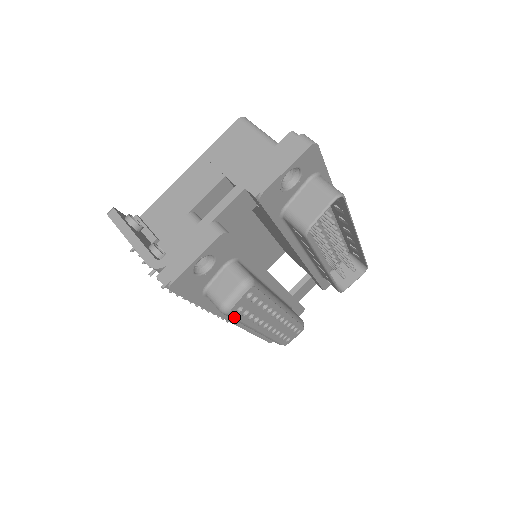
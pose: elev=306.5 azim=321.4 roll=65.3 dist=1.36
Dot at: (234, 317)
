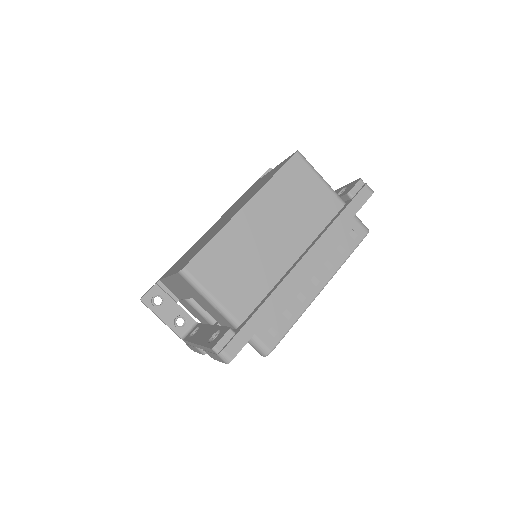
Dot at: occluded
